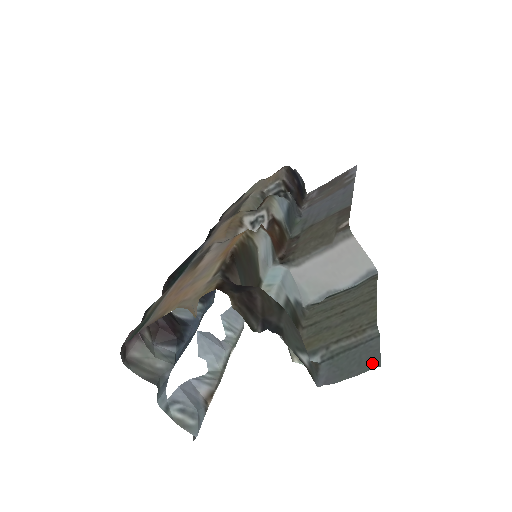
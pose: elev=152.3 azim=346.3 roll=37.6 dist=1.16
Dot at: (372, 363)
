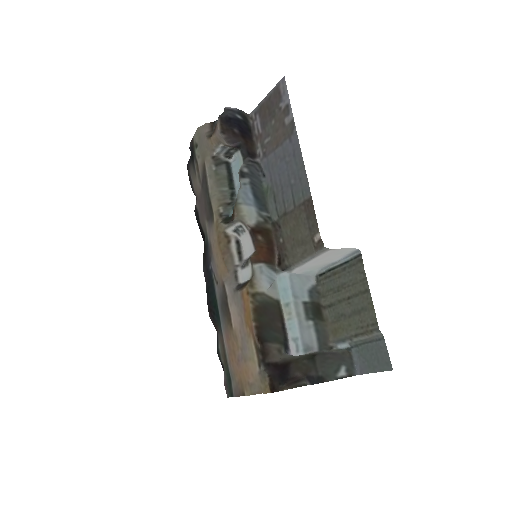
Dot at: (386, 365)
